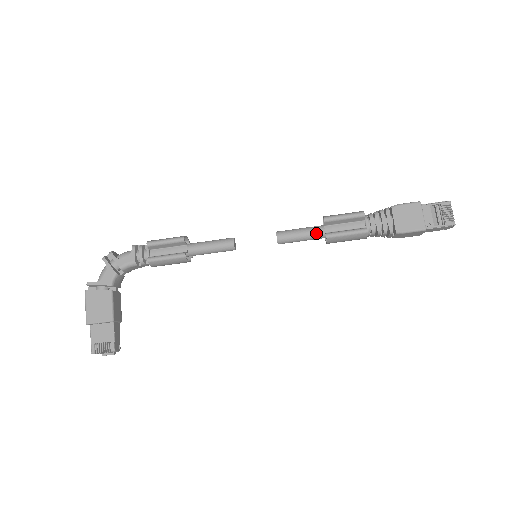
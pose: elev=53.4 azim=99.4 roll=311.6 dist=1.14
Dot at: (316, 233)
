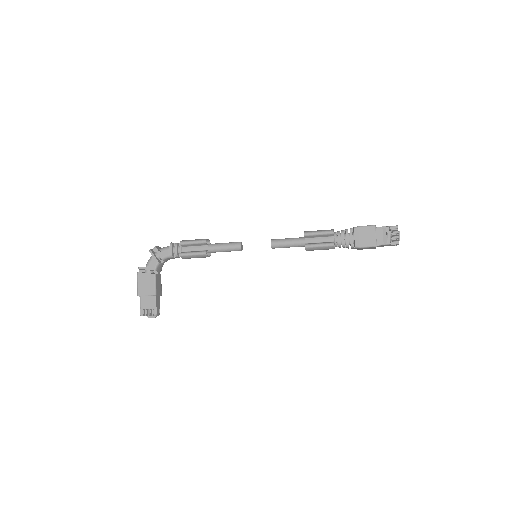
Dot at: (299, 243)
